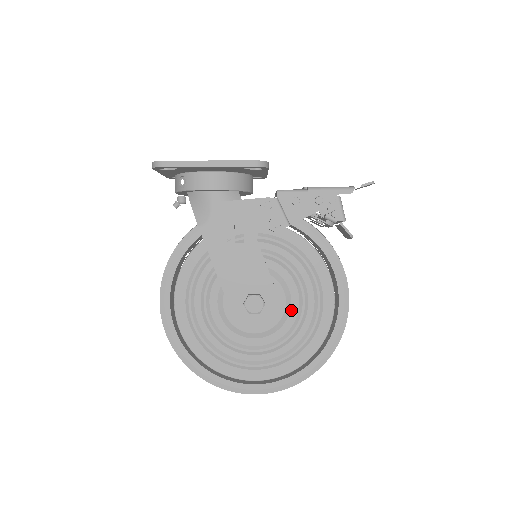
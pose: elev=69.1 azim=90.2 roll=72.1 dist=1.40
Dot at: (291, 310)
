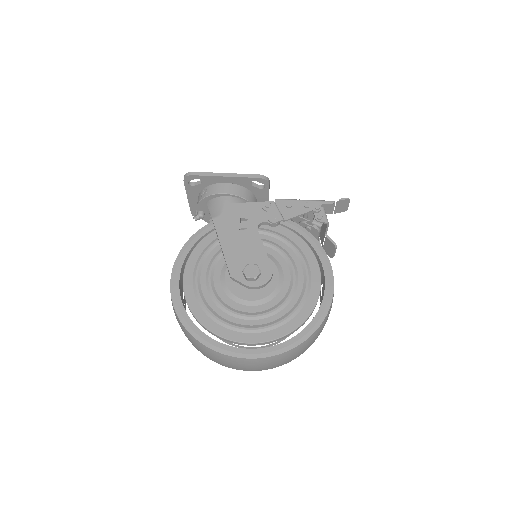
Dot at: (283, 285)
